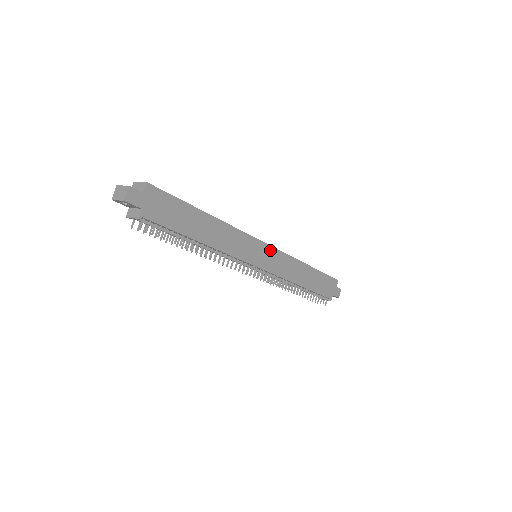
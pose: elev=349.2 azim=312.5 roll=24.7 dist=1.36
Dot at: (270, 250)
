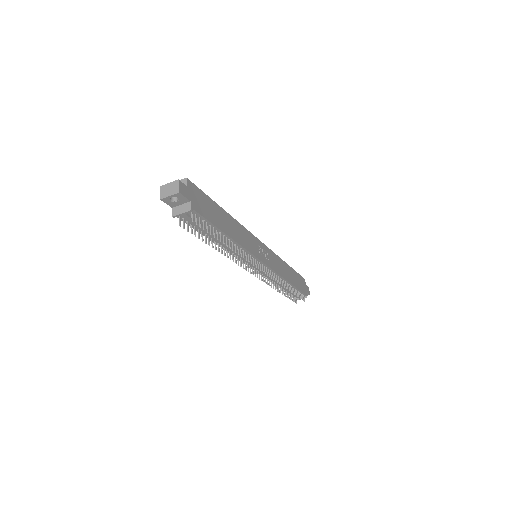
Dot at: (265, 248)
